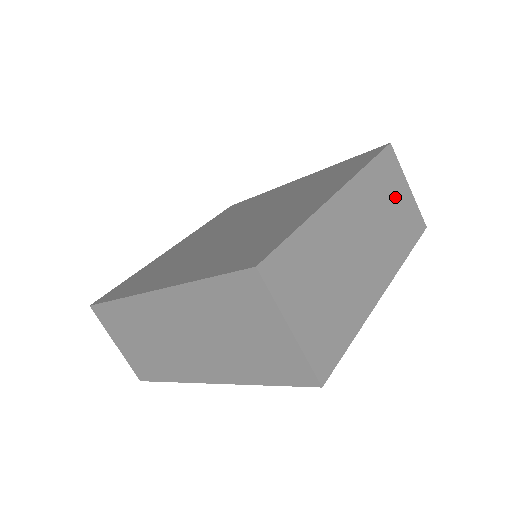
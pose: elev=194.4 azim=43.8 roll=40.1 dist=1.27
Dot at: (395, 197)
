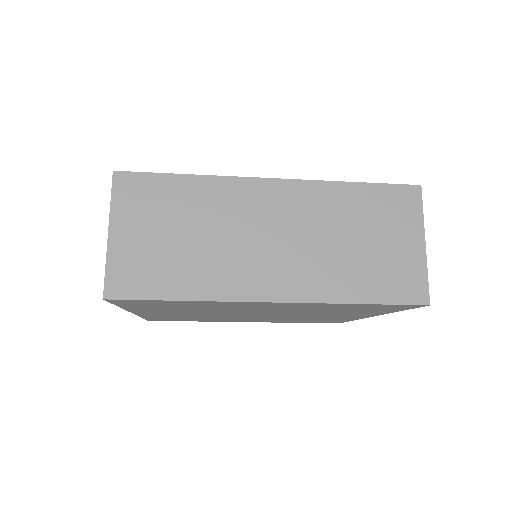
Dot at: occluded
